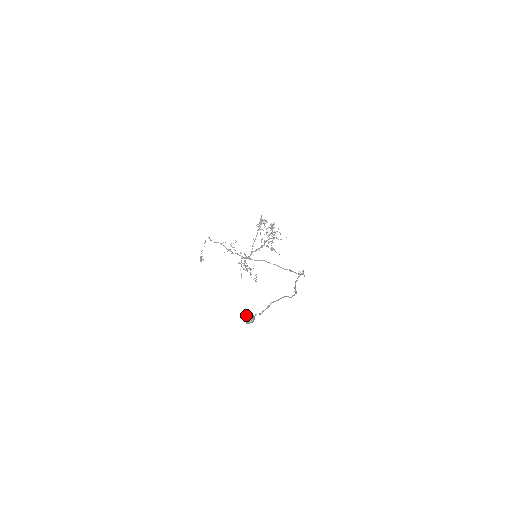
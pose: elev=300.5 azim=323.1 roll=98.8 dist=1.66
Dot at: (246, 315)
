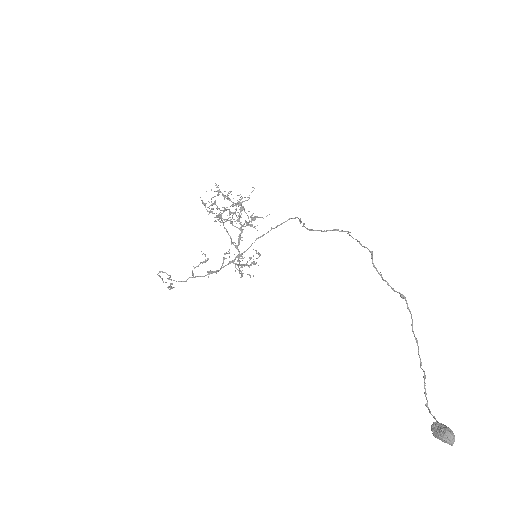
Dot at: (436, 437)
